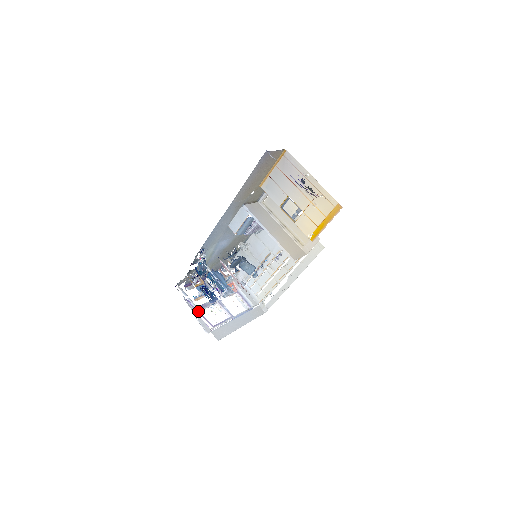
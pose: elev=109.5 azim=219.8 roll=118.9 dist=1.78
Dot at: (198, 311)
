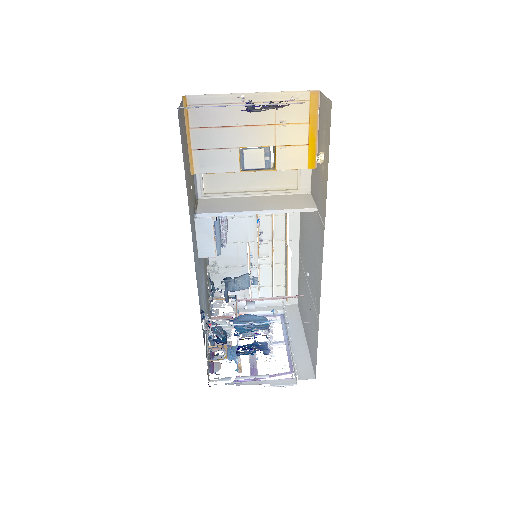
Dot at: occluded
